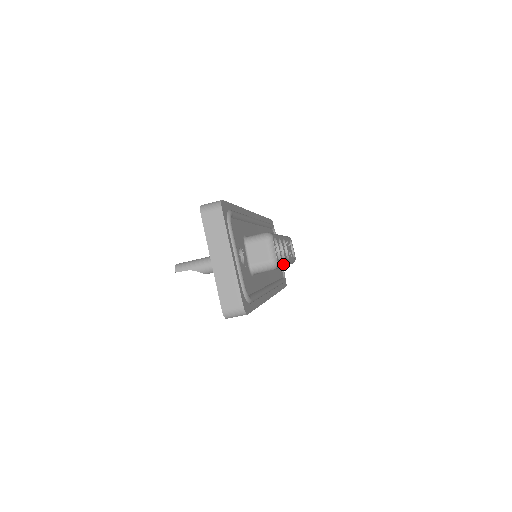
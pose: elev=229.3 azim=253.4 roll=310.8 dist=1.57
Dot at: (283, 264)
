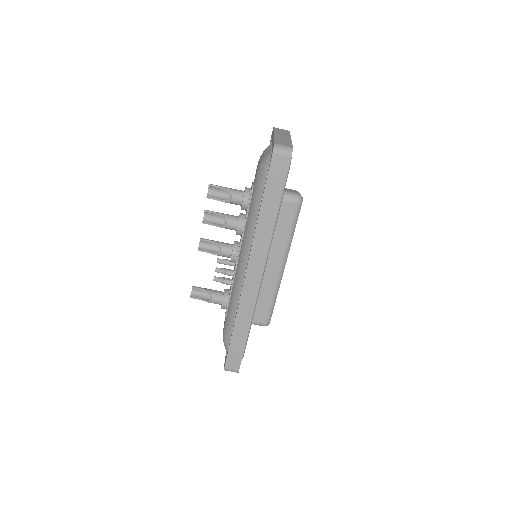
Dot at: (292, 237)
